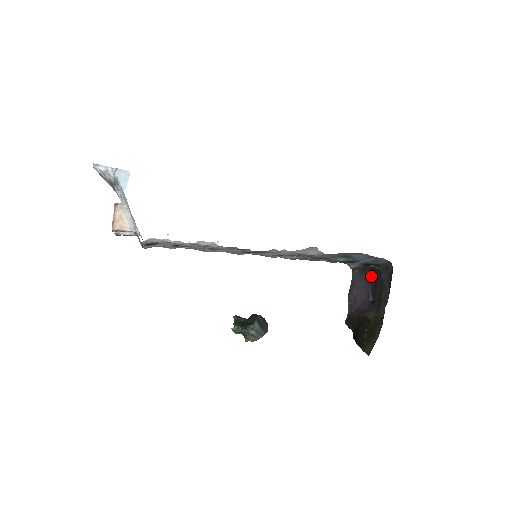
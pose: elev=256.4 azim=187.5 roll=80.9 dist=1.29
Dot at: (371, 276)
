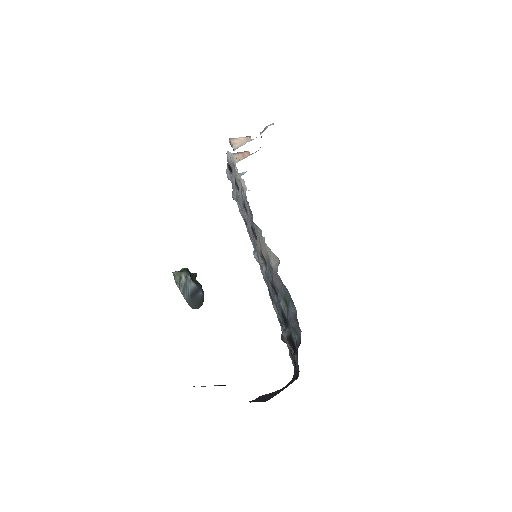
Dot at: occluded
